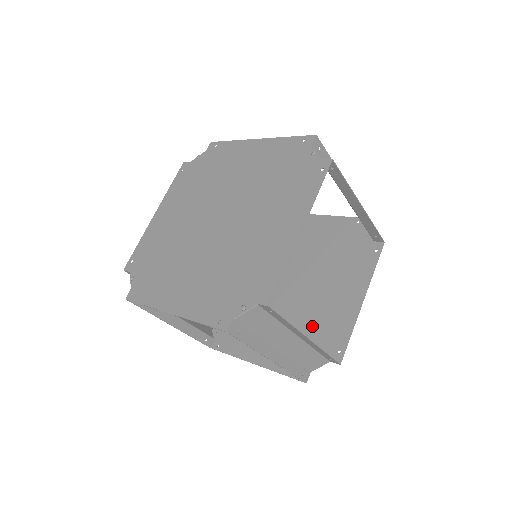
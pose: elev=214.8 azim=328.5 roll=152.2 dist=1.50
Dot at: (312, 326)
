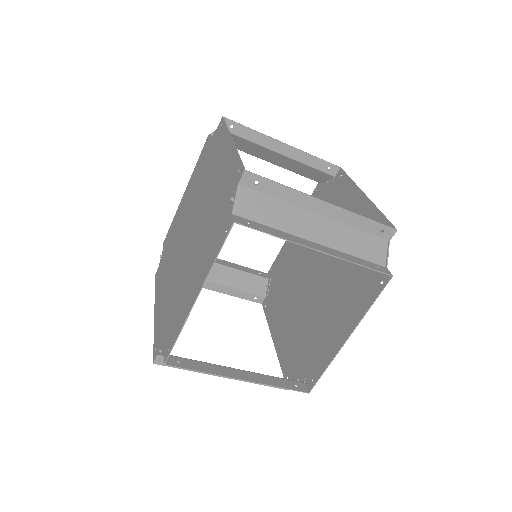
Dot at: occluded
